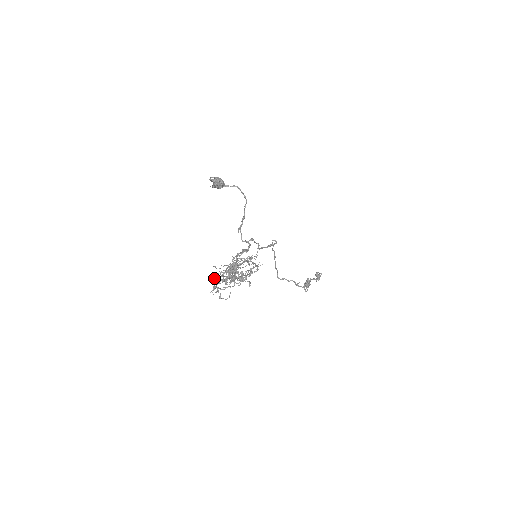
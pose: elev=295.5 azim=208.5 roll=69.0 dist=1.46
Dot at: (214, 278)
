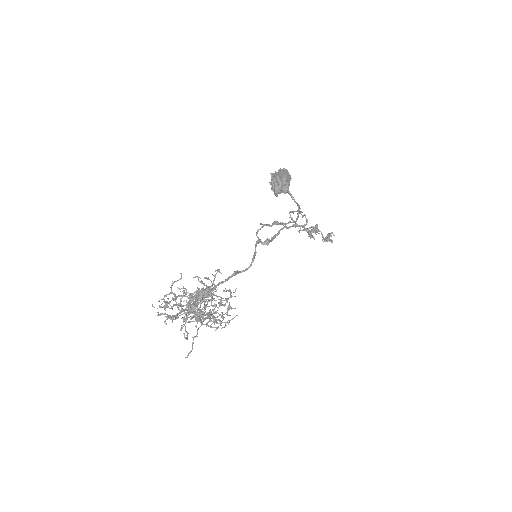
Dot at: (167, 303)
